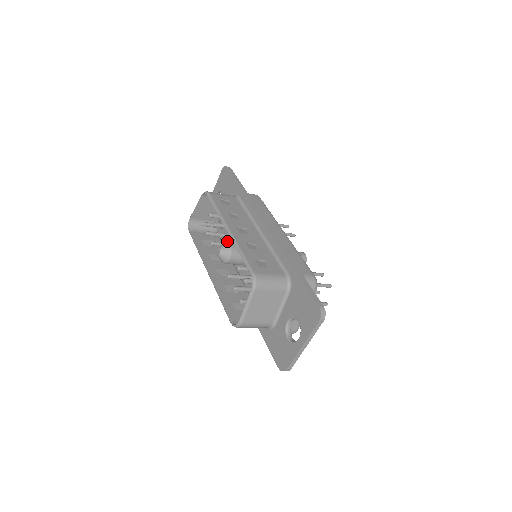
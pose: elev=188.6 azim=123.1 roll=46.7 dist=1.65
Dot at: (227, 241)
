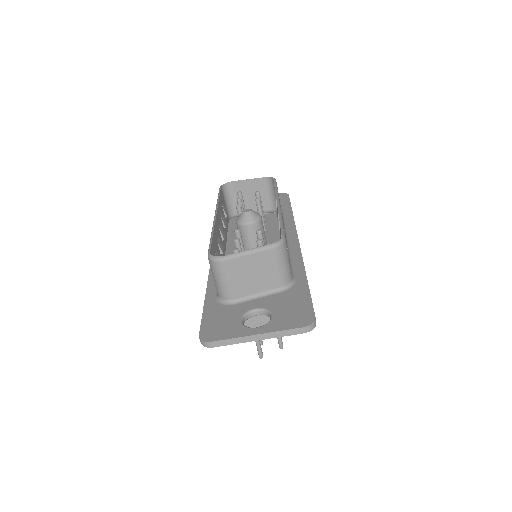
Dot at: occluded
